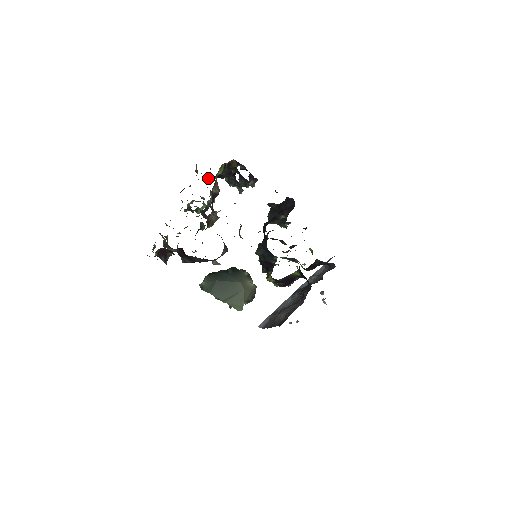
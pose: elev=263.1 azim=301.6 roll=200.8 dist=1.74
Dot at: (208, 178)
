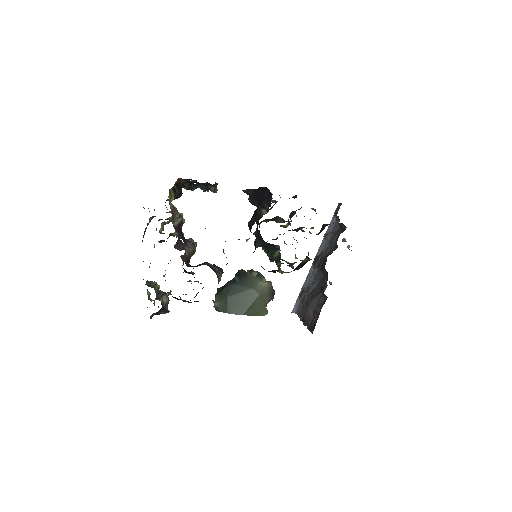
Dot at: occluded
